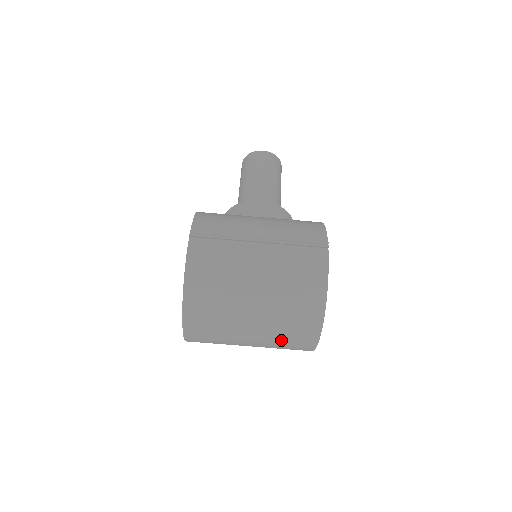
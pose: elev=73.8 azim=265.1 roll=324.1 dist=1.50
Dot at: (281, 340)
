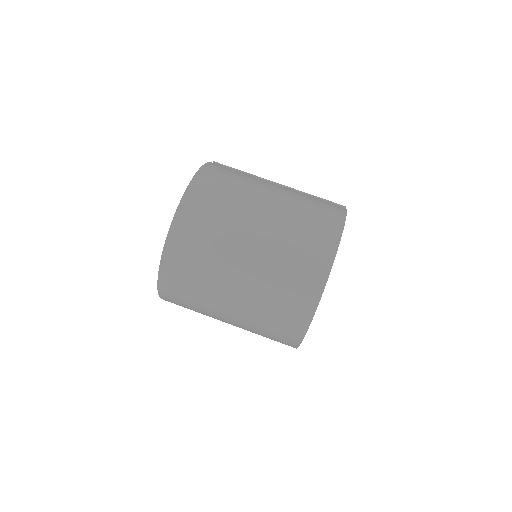
Dot at: (284, 263)
